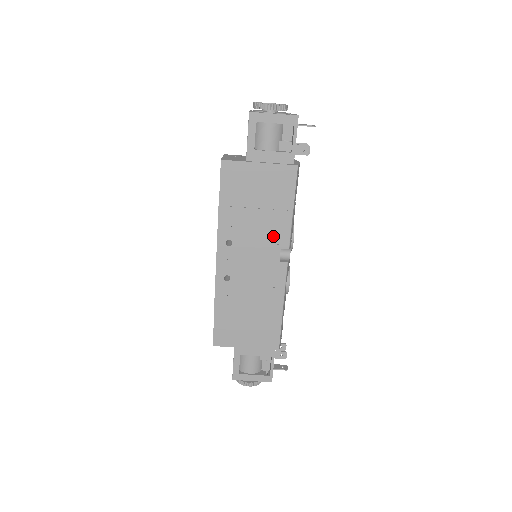
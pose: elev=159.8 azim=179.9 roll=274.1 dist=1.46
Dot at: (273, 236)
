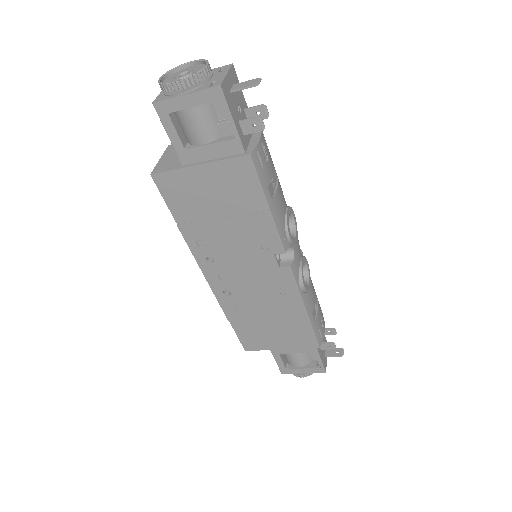
Dot at: (258, 243)
